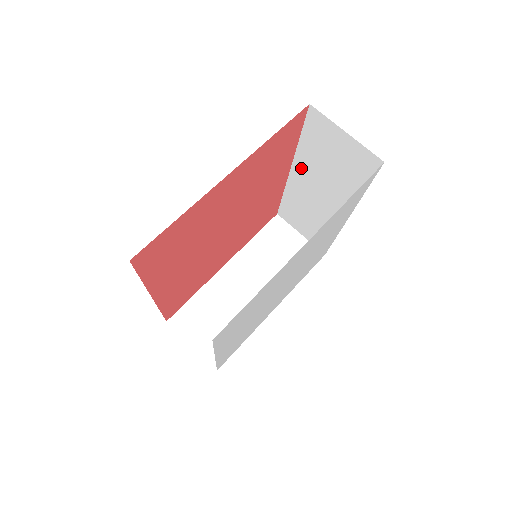
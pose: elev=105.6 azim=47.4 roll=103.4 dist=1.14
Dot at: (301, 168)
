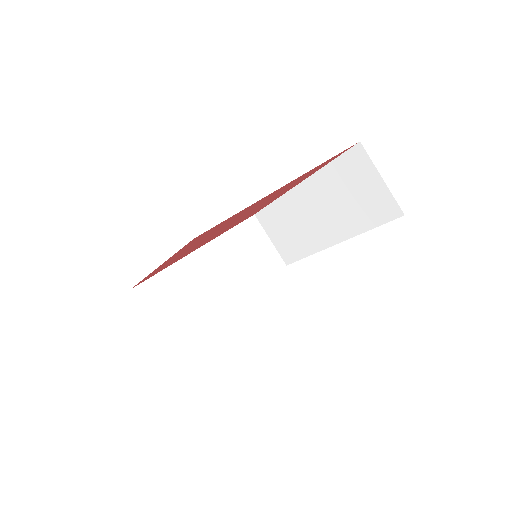
Dot at: (312, 187)
